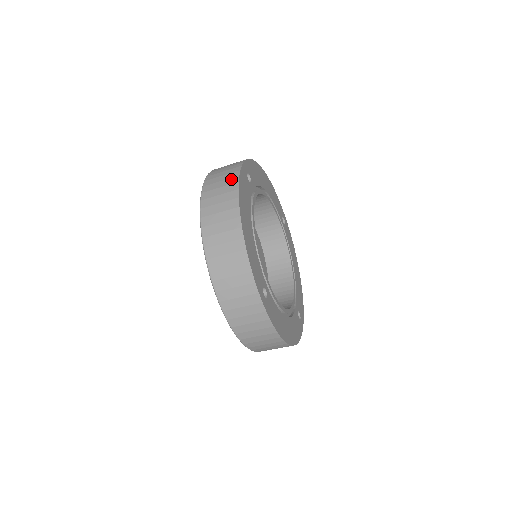
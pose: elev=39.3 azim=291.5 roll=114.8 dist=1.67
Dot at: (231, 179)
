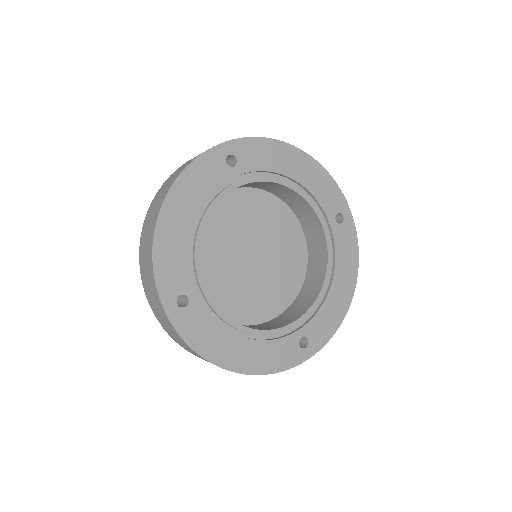
Dot at: (189, 162)
